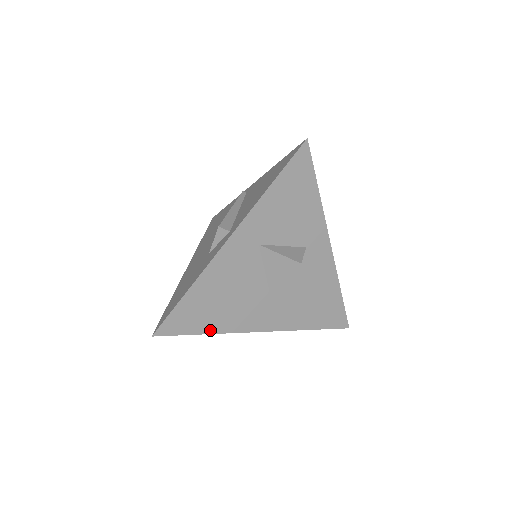
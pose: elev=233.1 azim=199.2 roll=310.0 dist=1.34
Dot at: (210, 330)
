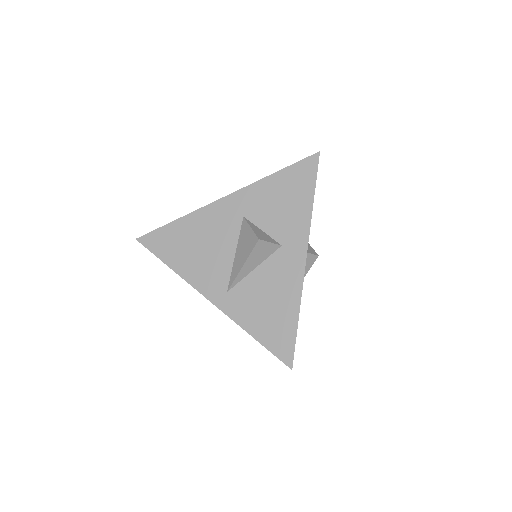
Dot at: (173, 265)
